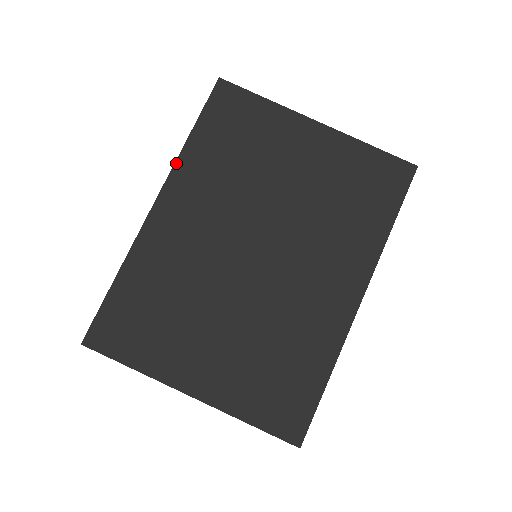
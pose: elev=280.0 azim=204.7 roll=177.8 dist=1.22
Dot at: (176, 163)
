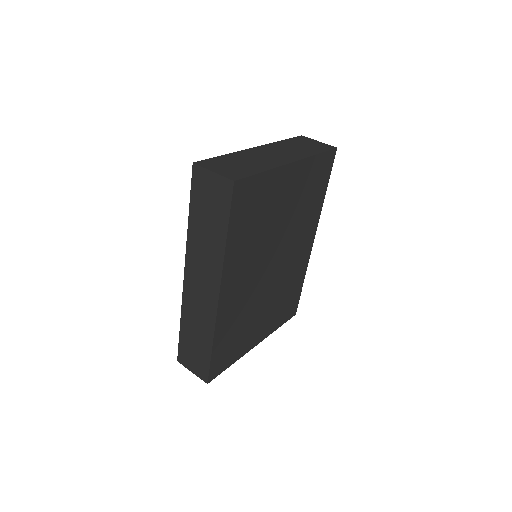
Dot at: (224, 264)
